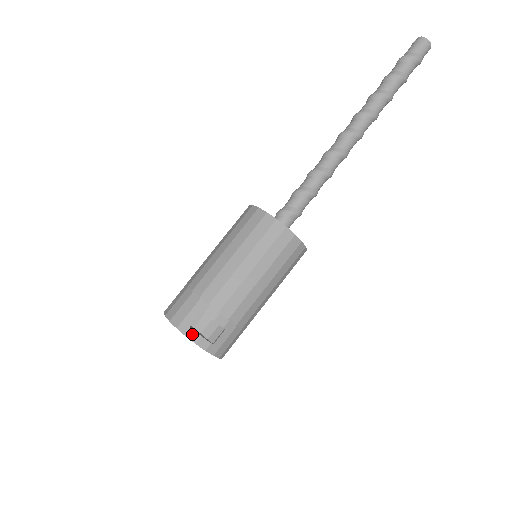
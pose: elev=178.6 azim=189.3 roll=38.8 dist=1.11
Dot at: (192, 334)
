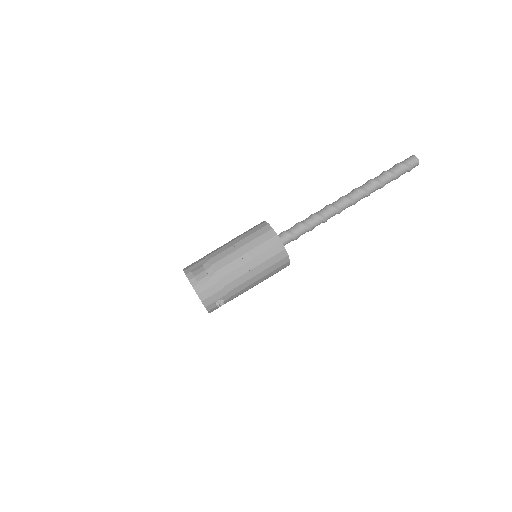
Dot at: (190, 274)
